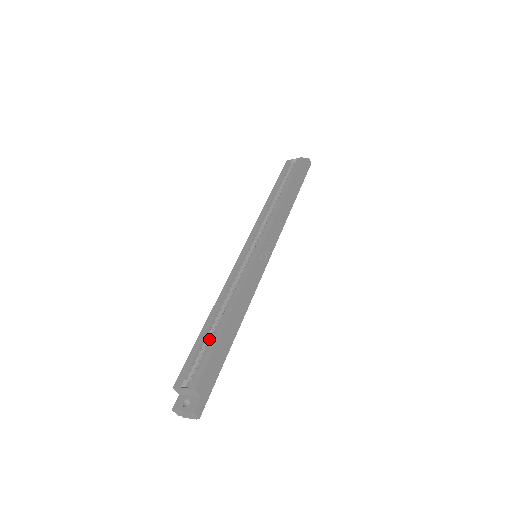
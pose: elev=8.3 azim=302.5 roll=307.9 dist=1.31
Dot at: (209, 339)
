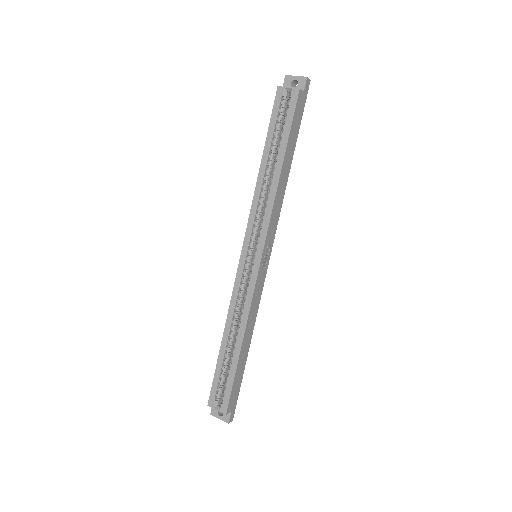
Dot at: (227, 362)
